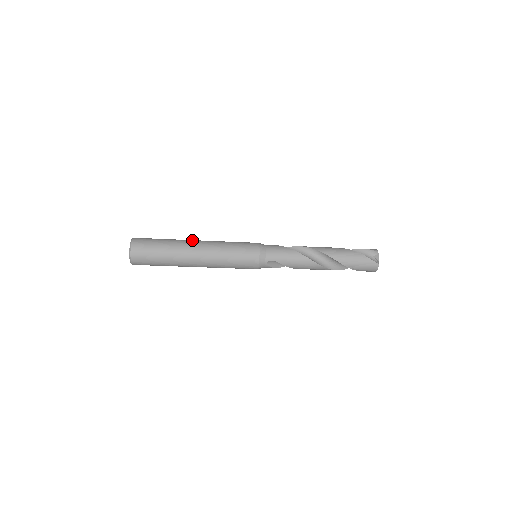
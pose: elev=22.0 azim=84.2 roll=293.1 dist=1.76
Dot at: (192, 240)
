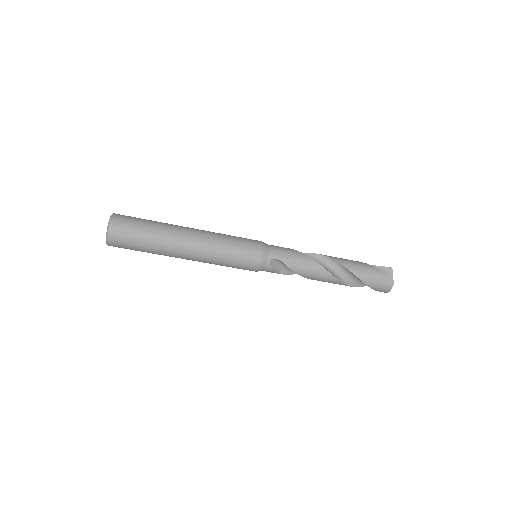
Dot at: occluded
